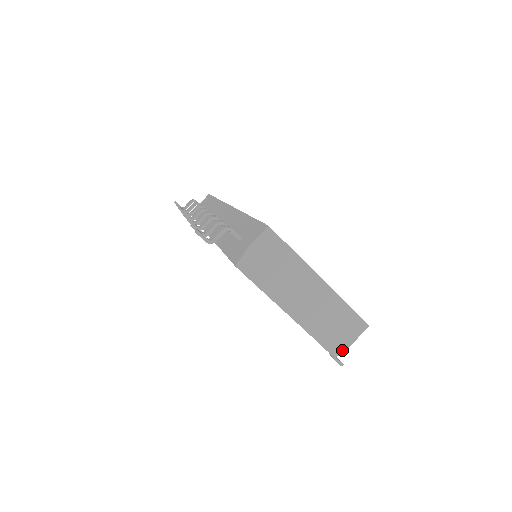
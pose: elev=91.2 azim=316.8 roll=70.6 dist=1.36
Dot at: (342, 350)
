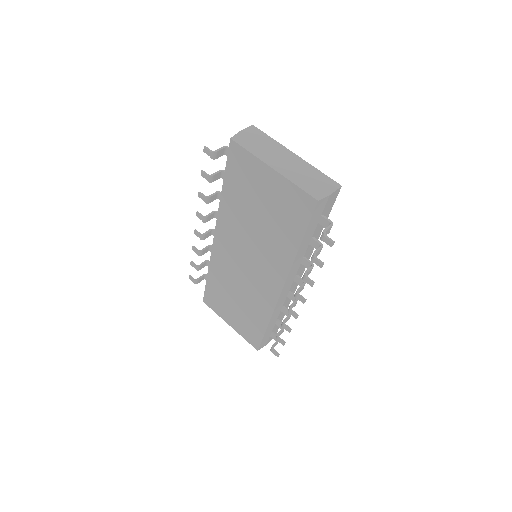
Dot at: (323, 197)
